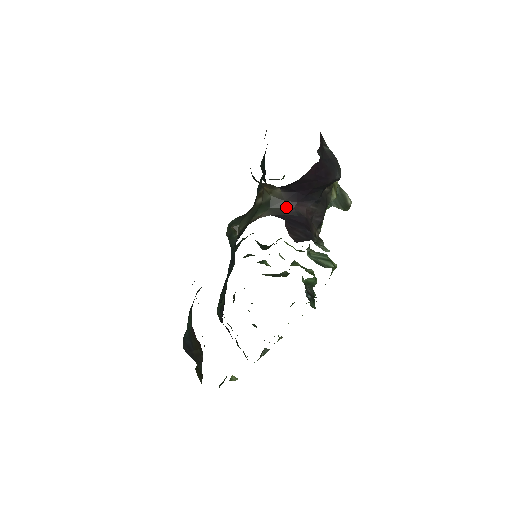
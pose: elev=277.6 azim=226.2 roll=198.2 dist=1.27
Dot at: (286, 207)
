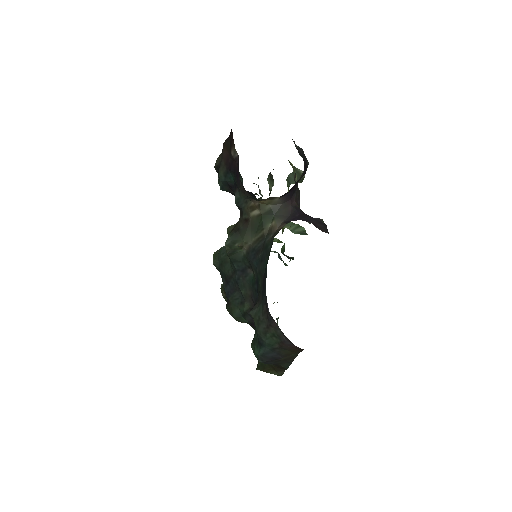
Dot at: (285, 208)
